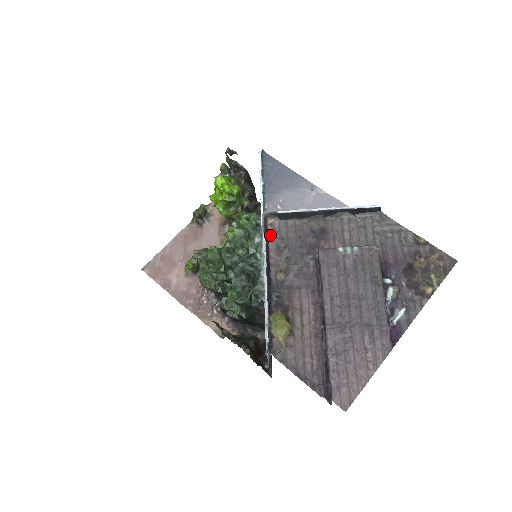
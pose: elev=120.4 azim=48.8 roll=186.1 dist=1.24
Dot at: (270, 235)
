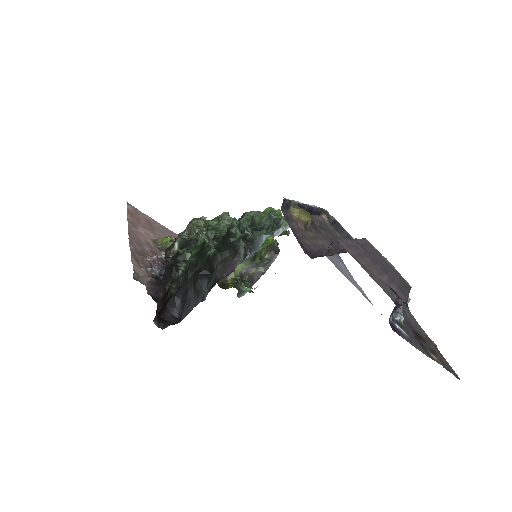
Dot at: (320, 217)
